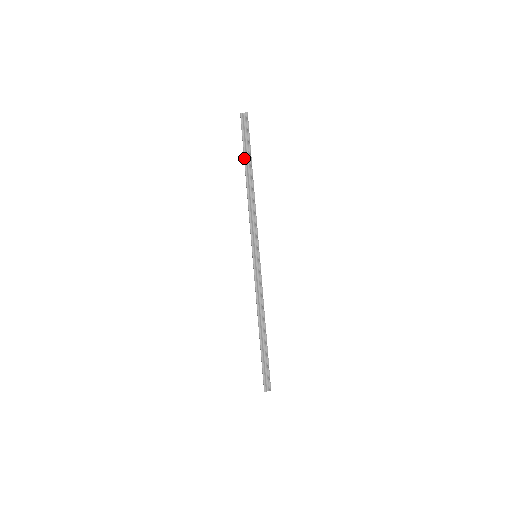
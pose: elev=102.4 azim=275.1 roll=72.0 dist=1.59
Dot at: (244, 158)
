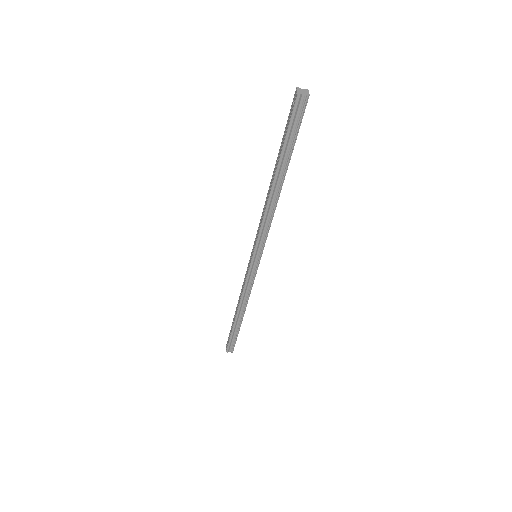
Dot at: (280, 157)
